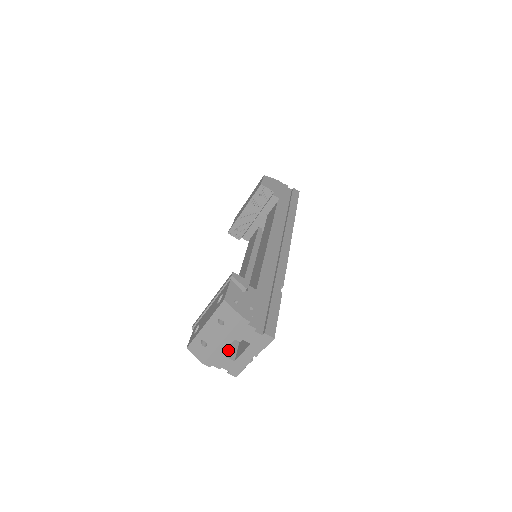
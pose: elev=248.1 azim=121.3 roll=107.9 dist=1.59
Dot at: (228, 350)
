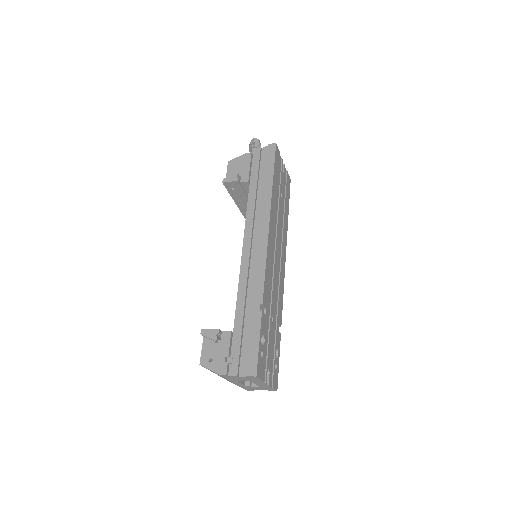
Dot at: (249, 381)
